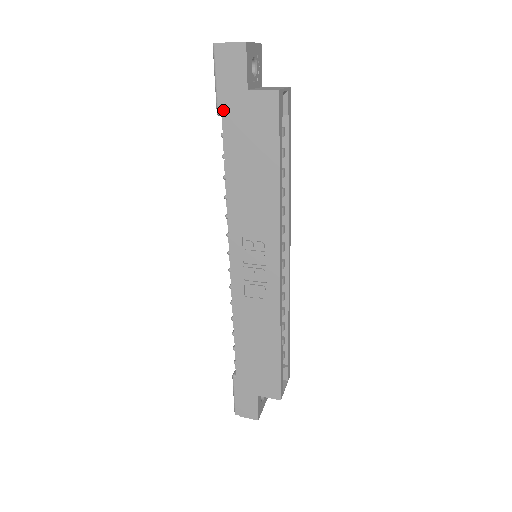
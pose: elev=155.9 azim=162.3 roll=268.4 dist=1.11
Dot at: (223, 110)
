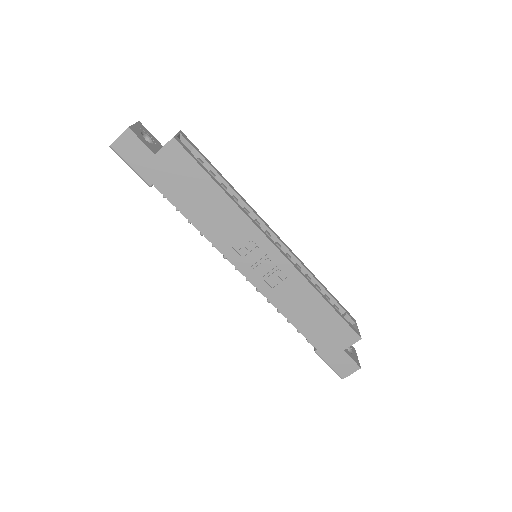
Dot at: (151, 181)
